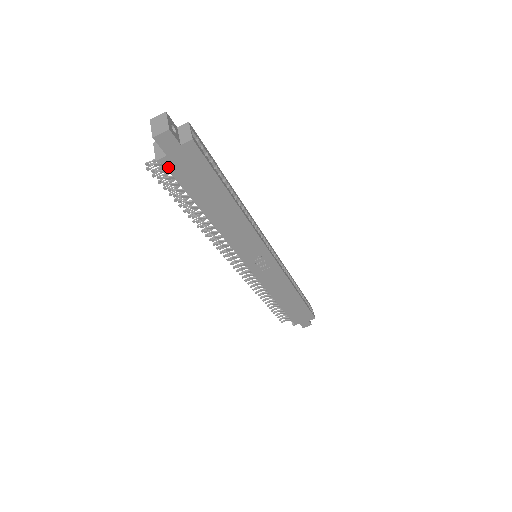
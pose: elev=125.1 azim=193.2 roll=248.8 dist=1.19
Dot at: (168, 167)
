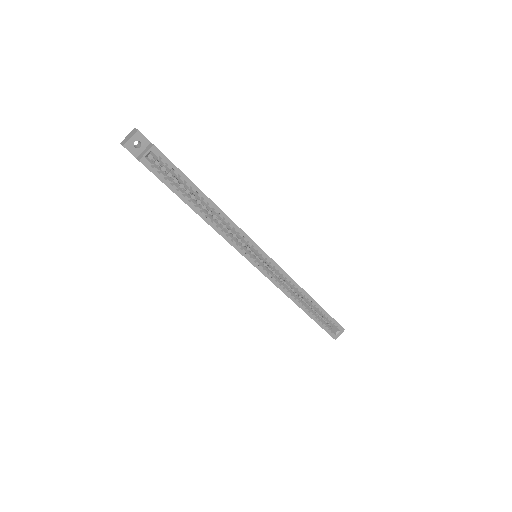
Dot at: occluded
